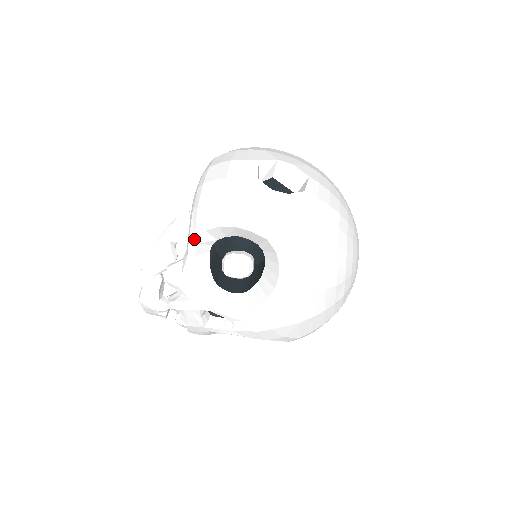
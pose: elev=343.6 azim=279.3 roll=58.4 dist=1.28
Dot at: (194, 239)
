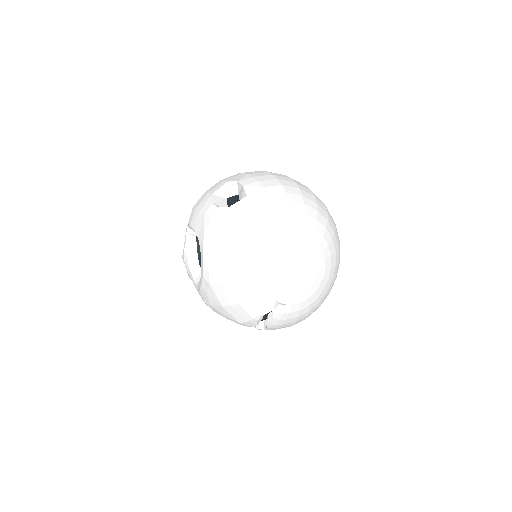
Dot at: (186, 230)
